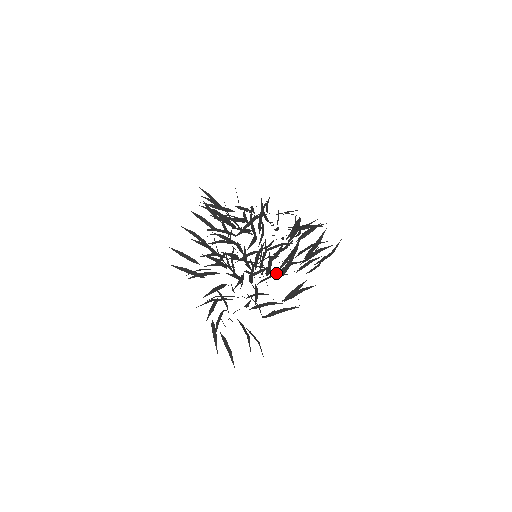
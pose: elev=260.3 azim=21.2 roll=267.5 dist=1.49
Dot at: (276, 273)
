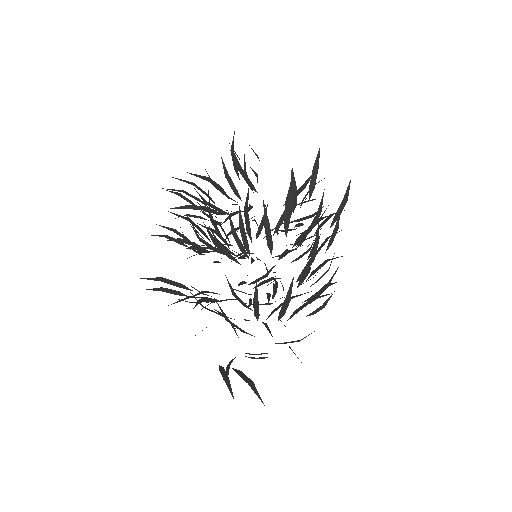
Dot at: occluded
